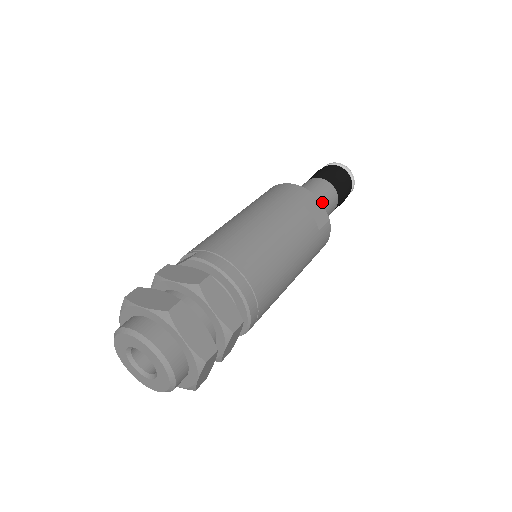
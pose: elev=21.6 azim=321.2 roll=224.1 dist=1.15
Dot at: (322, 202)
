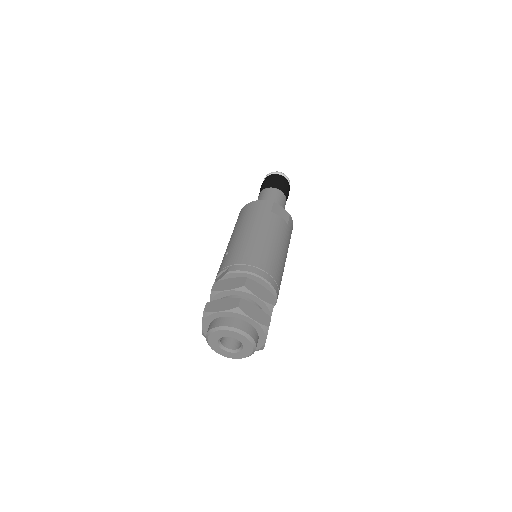
Dot at: occluded
